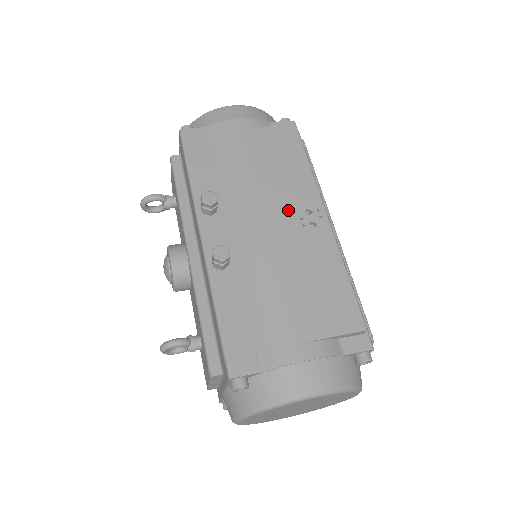
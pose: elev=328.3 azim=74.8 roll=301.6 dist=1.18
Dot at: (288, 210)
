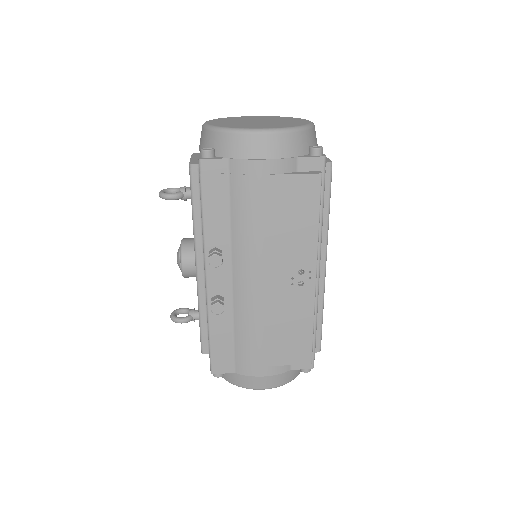
Dot at: (283, 270)
